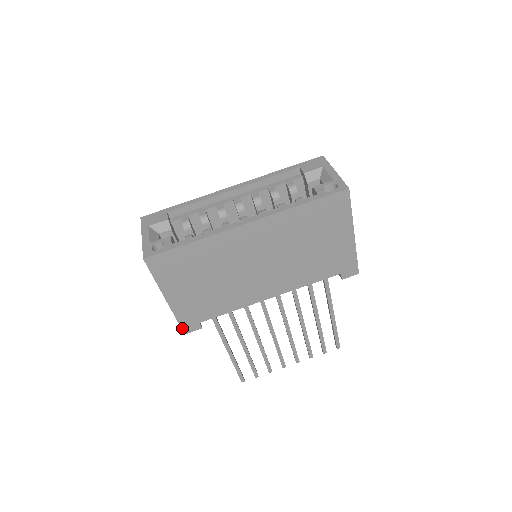
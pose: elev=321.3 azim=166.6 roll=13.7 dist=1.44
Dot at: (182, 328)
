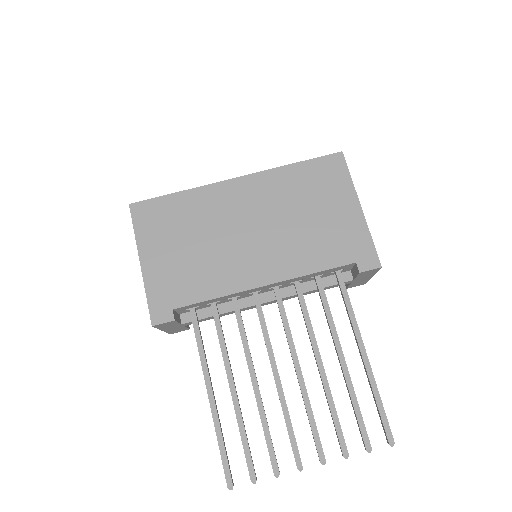
Dot at: (151, 314)
